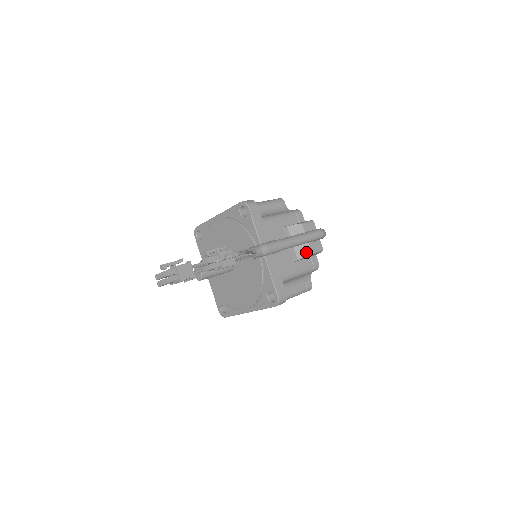
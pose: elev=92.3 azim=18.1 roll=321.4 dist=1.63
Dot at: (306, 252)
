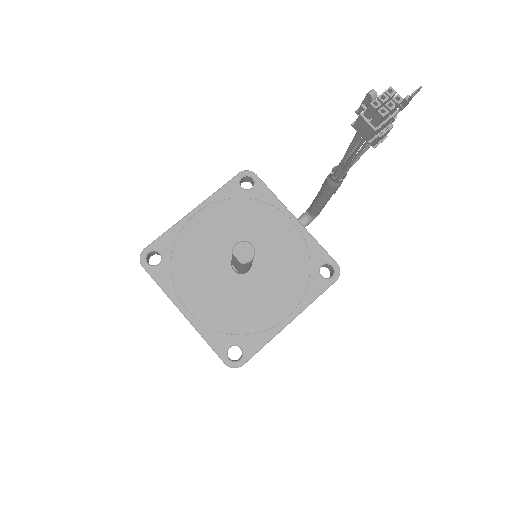
Dot at: occluded
